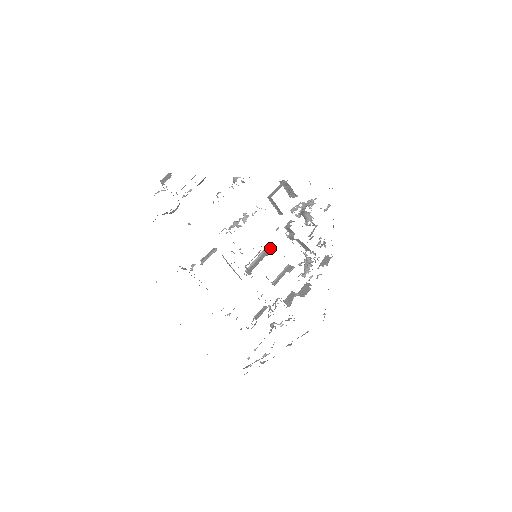
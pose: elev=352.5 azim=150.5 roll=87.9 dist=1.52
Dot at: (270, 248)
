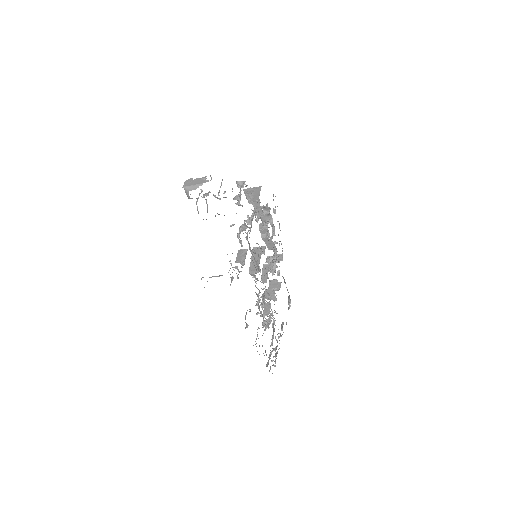
Dot at: (259, 248)
